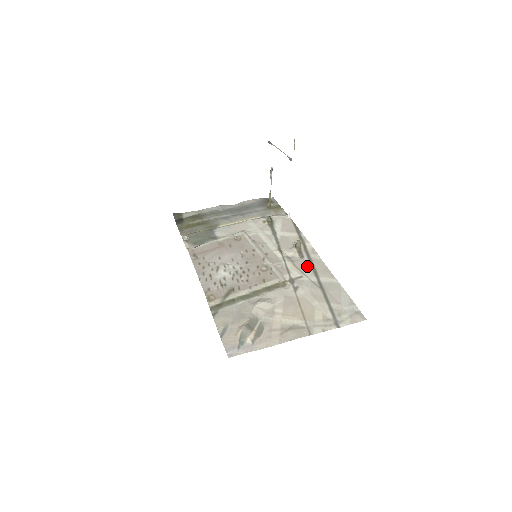
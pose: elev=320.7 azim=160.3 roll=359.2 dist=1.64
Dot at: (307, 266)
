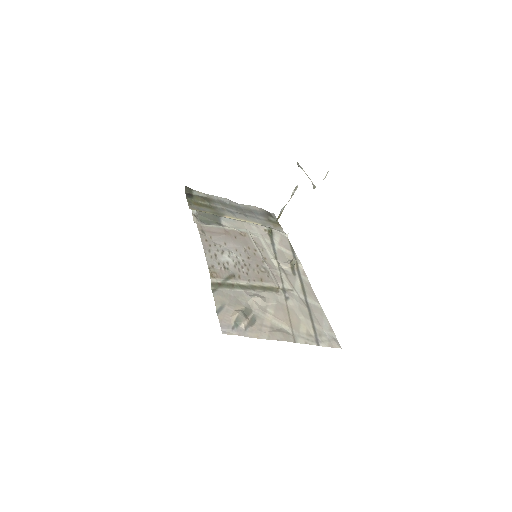
Dot at: (298, 283)
